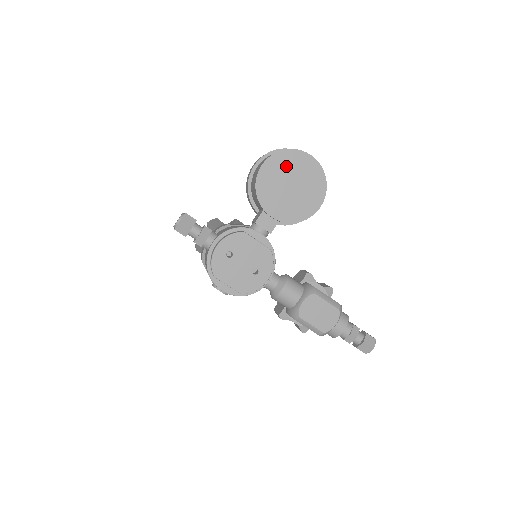
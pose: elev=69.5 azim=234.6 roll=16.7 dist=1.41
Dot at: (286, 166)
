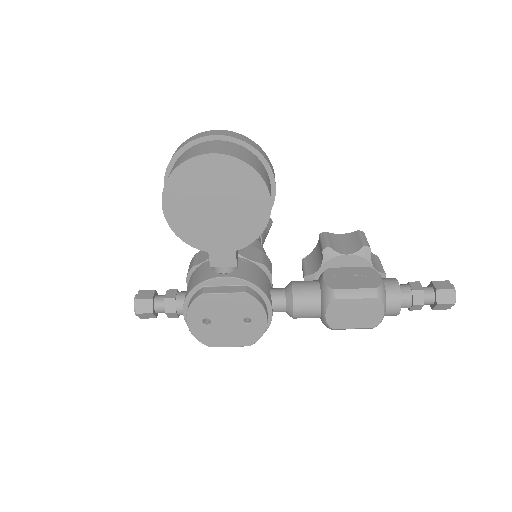
Dot at: (190, 189)
